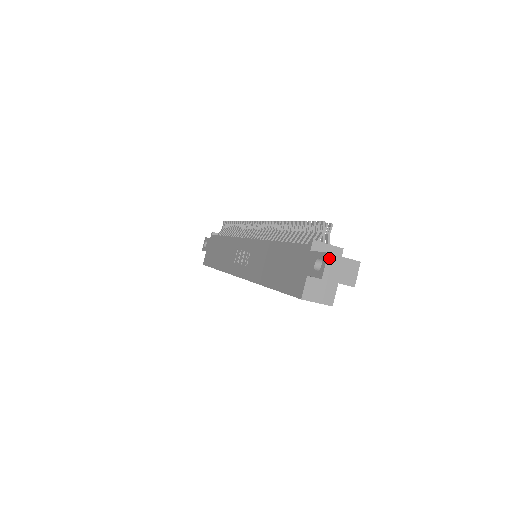
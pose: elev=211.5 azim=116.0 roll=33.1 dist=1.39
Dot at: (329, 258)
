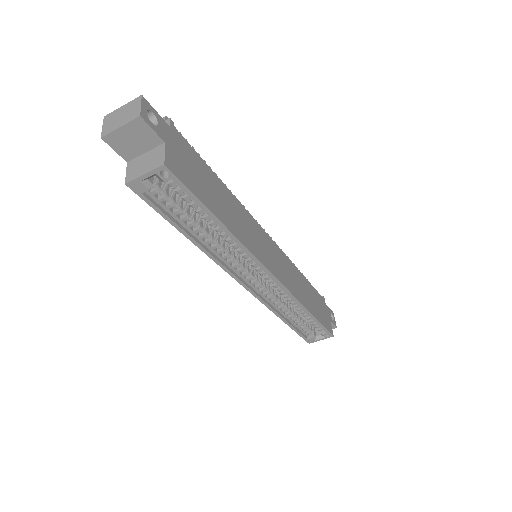
Dot at: (106, 119)
